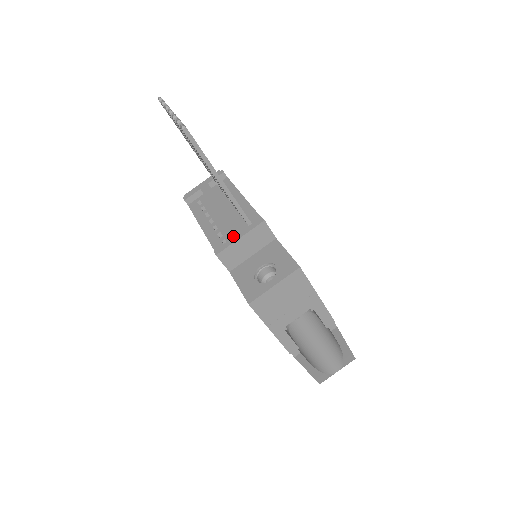
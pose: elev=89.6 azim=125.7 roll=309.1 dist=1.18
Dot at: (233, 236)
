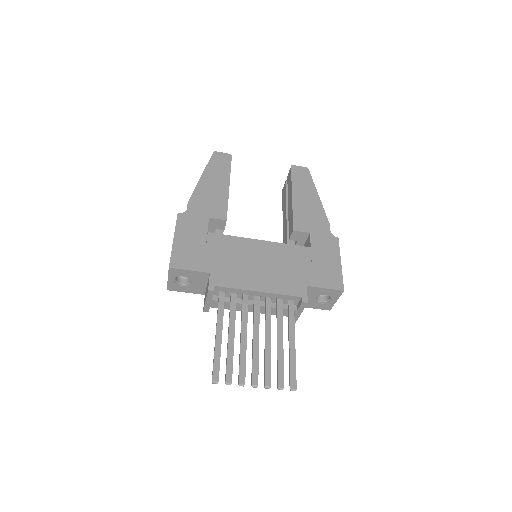
Dot at: (295, 314)
